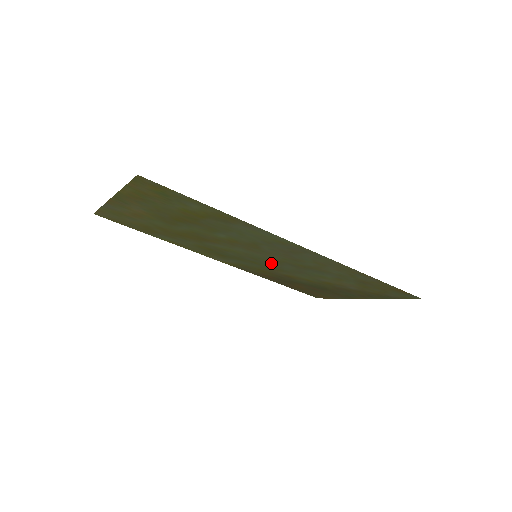
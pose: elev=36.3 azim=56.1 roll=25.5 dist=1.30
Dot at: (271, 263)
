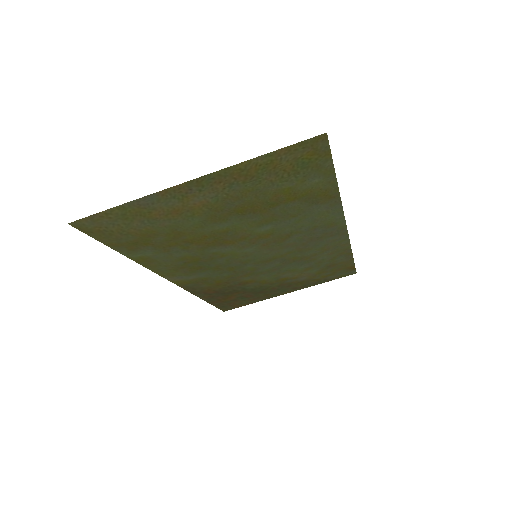
Dot at: (257, 264)
